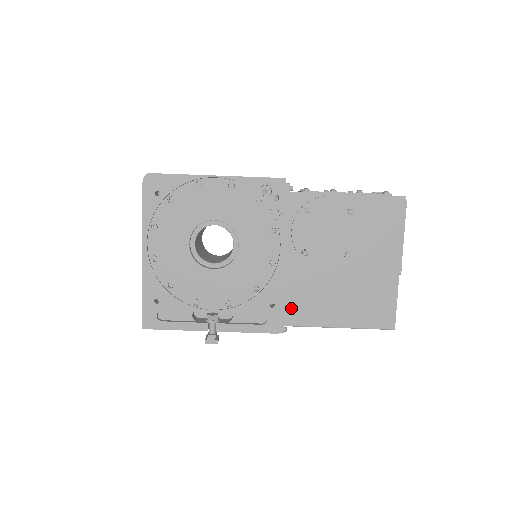
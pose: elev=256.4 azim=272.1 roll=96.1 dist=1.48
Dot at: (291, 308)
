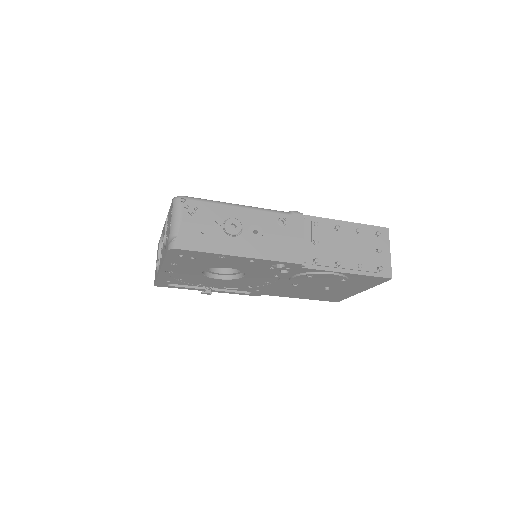
Dot at: (271, 292)
